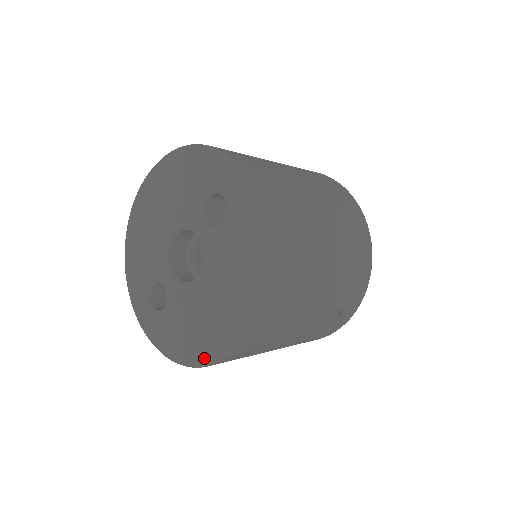
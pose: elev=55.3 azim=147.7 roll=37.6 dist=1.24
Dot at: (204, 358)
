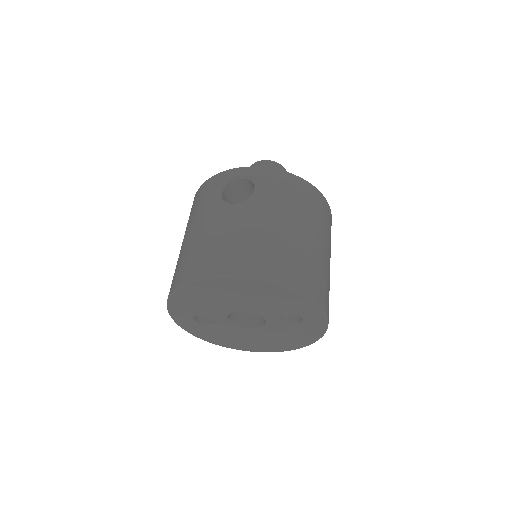
Dot at: (235, 348)
